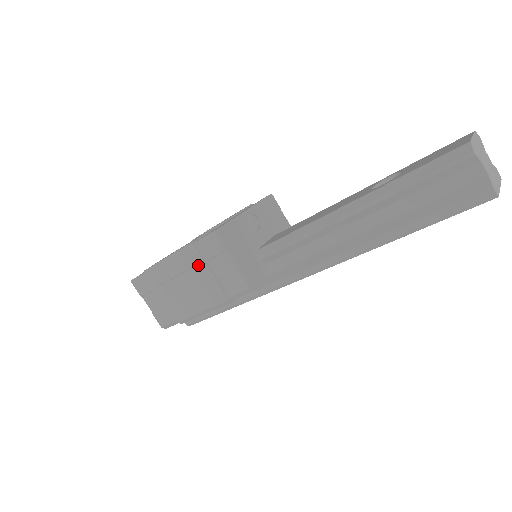
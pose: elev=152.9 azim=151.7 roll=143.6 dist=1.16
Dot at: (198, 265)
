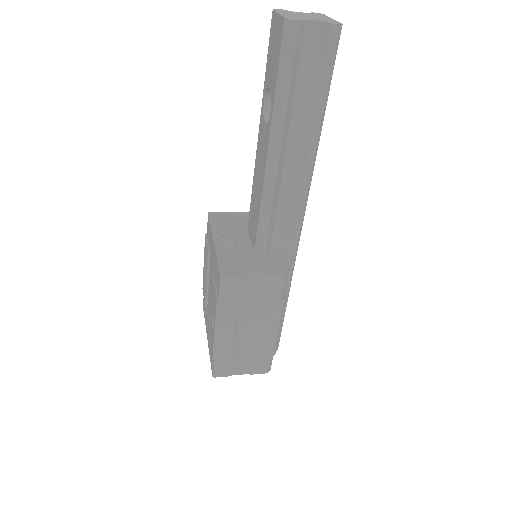
Dot at: (239, 309)
